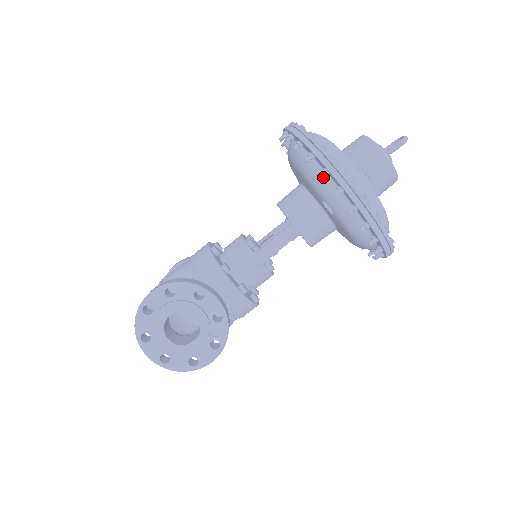
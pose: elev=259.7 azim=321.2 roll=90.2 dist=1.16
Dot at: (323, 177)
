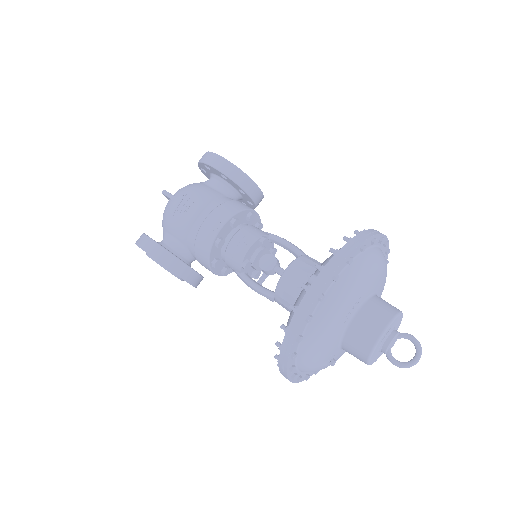
Dot at: occluded
